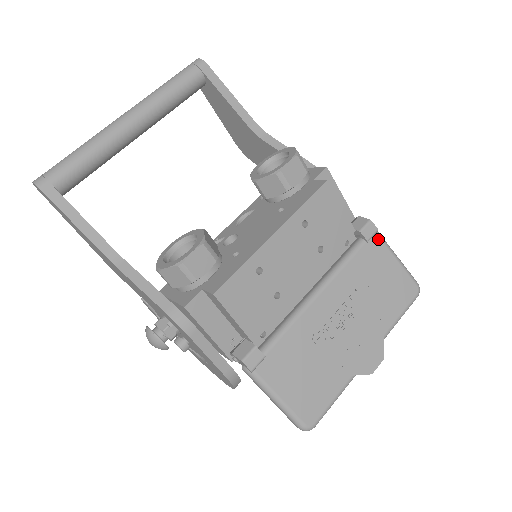
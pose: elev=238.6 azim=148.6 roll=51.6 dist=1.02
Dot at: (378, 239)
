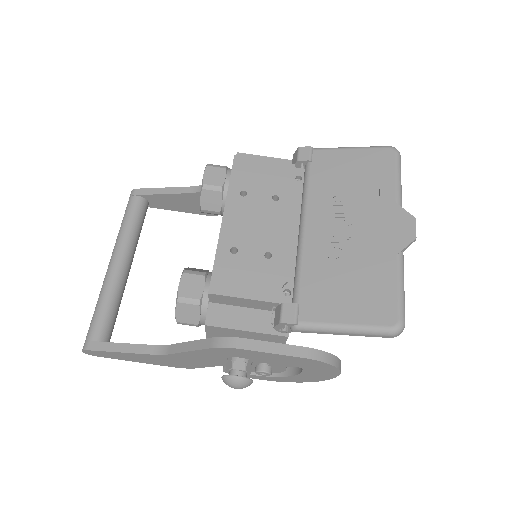
Dot at: (319, 152)
